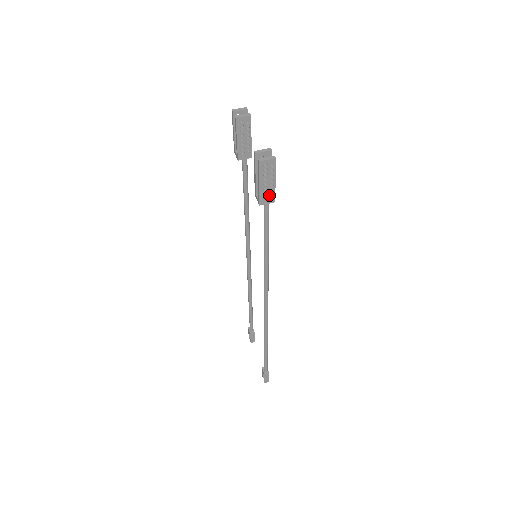
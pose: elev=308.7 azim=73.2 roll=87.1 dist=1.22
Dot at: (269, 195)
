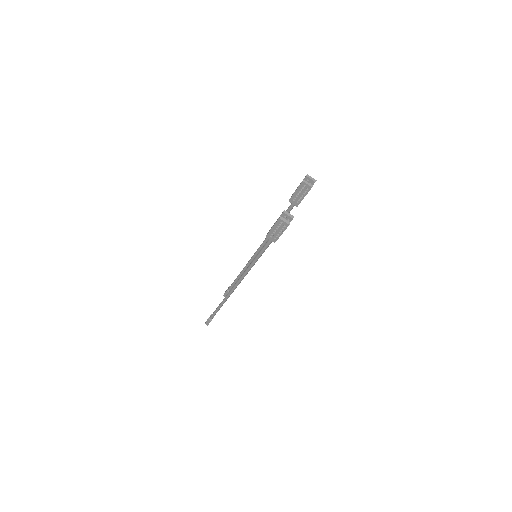
Dot at: (274, 237)
